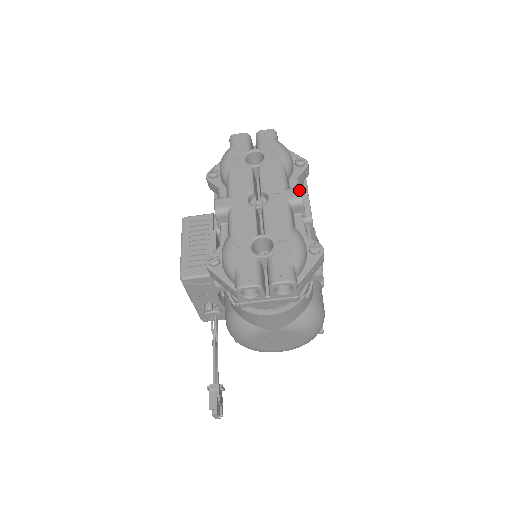
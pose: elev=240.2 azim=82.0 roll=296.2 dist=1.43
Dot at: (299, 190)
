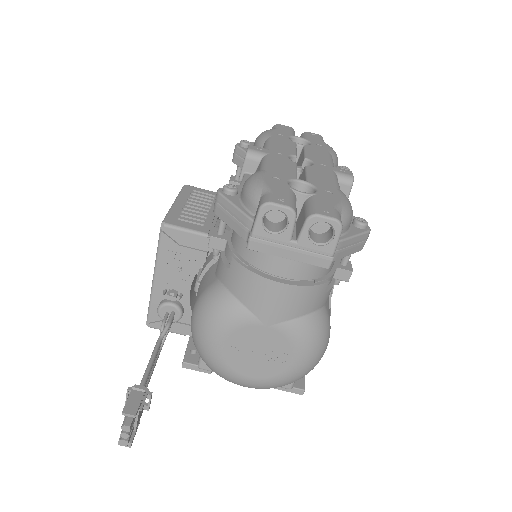
Dot at: (350, 171)
